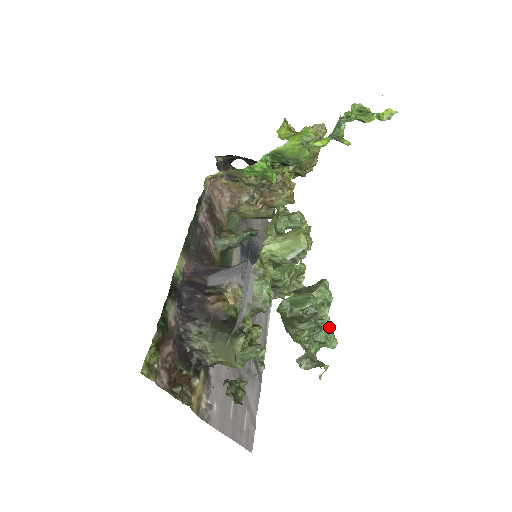
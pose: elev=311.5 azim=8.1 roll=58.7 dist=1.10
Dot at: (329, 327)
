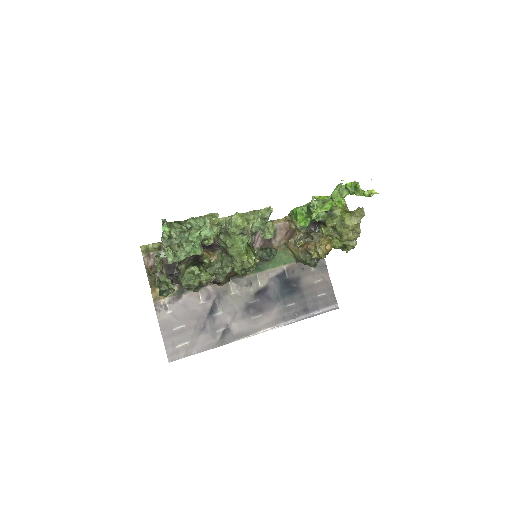
Dot at: (193, 242)
